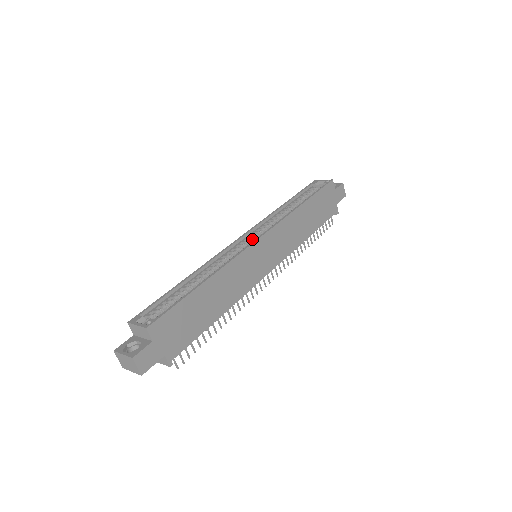
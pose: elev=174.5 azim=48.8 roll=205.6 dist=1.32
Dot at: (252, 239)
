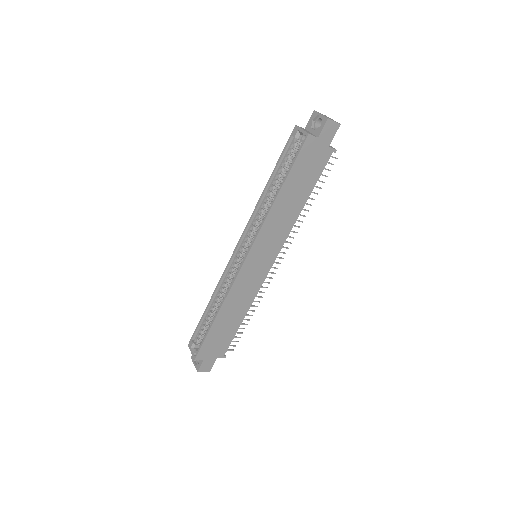
Dot at: (245, 248)
